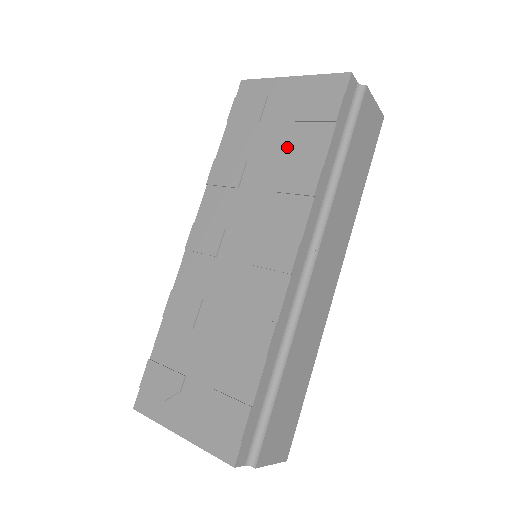
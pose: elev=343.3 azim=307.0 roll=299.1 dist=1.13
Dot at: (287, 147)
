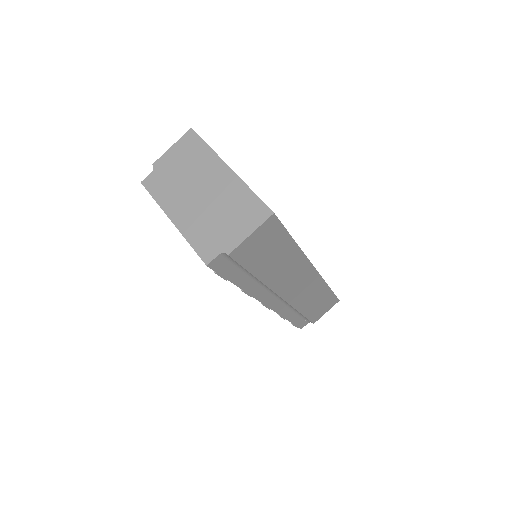
Dot at: occluded
